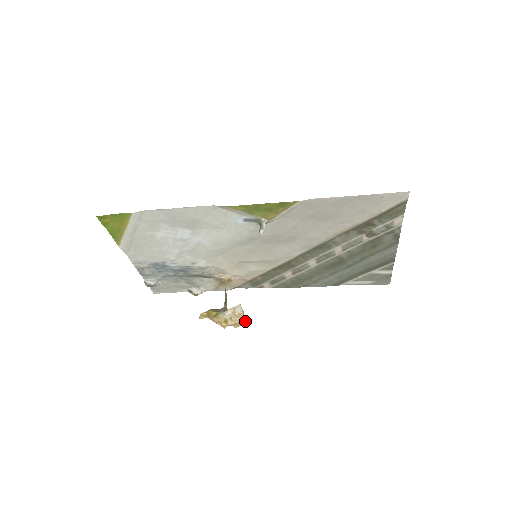
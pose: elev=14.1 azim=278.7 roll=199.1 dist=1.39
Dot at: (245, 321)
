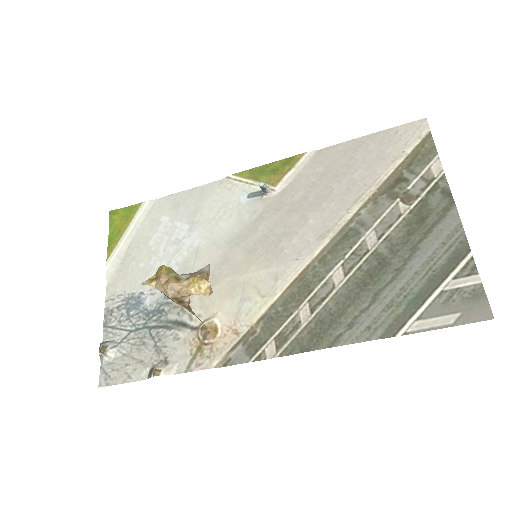
Dot at: (206, 280)
